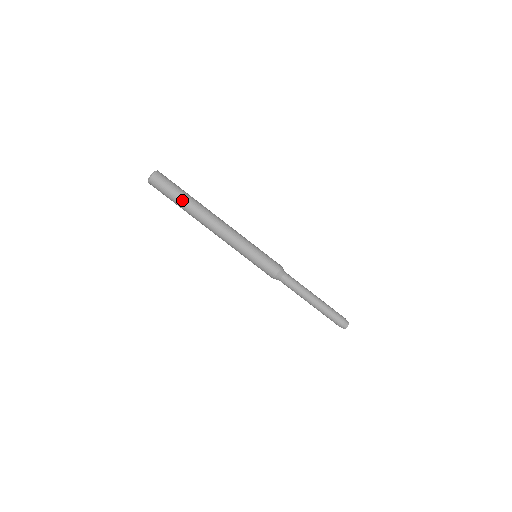
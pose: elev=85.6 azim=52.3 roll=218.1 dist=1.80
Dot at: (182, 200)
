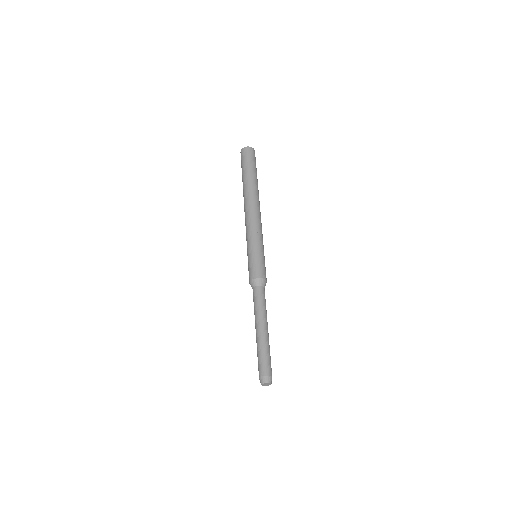
Dot at: (256, 176)
